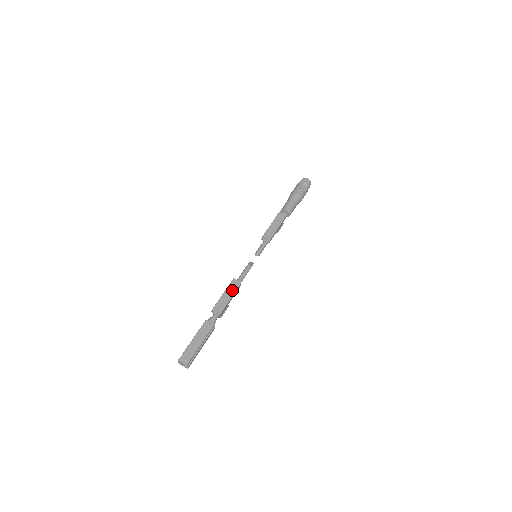
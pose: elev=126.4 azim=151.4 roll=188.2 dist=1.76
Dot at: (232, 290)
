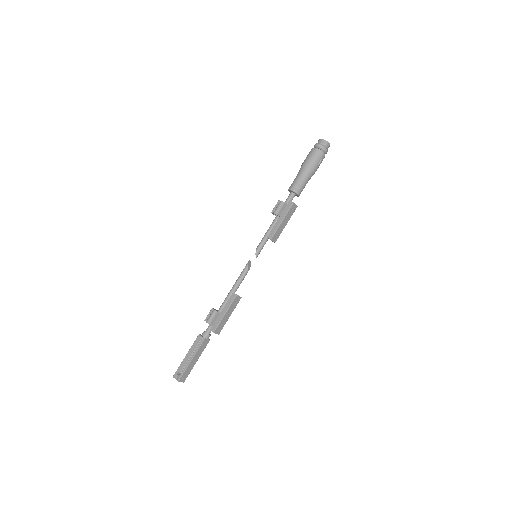
Dot at: (233, 308)
